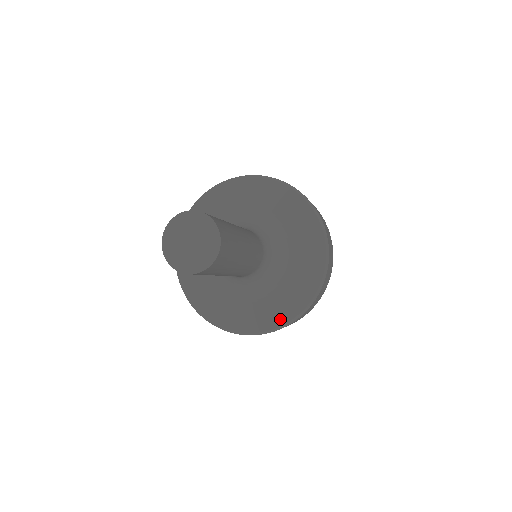
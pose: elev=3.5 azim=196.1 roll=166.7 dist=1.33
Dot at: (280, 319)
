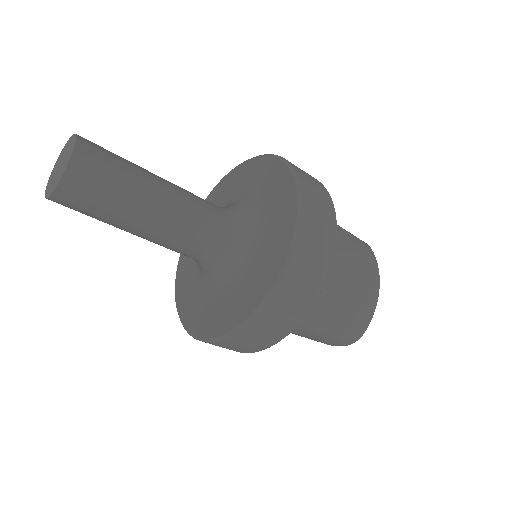
Dot at: (281, 254)
